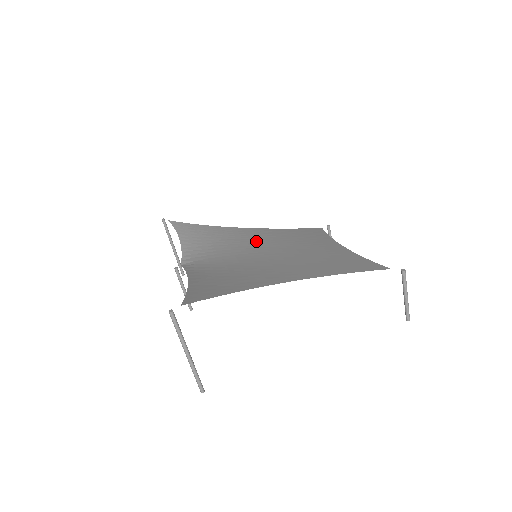
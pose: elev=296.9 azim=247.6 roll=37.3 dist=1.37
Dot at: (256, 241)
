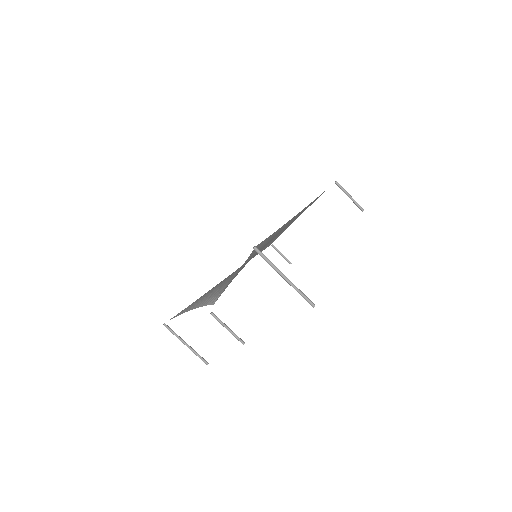
Dot at: occluded
